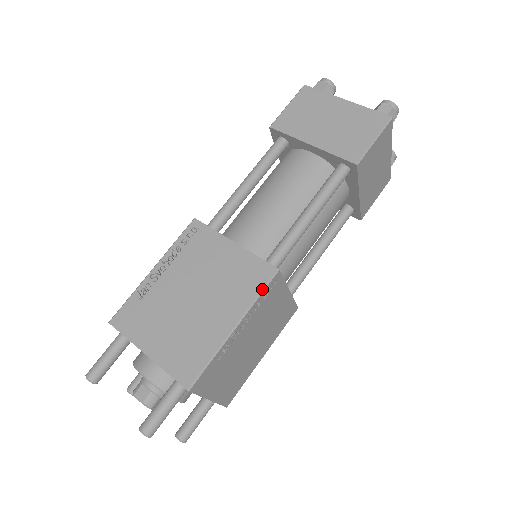
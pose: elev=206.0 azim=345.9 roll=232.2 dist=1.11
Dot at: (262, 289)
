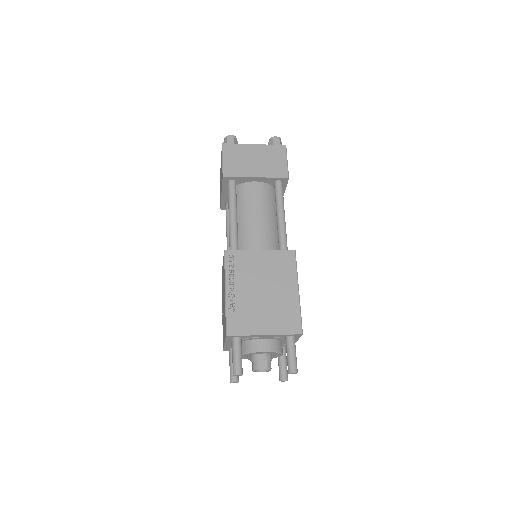
Dot at: (296, 264)
